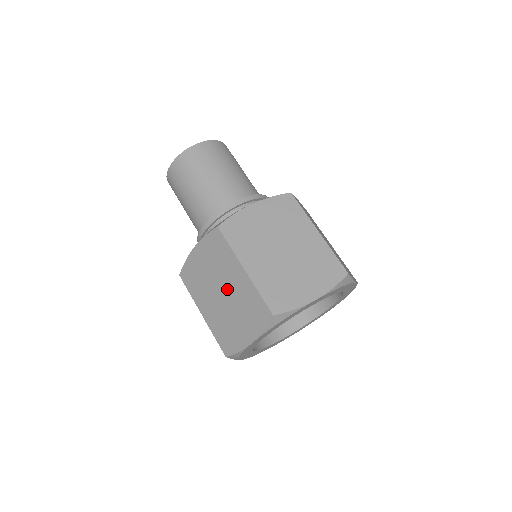
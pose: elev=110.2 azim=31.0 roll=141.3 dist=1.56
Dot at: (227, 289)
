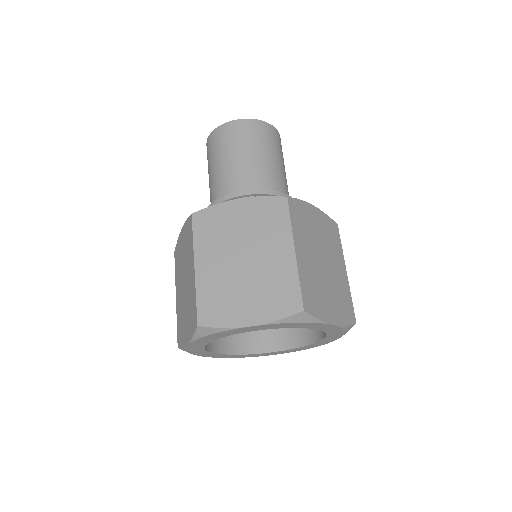
Dot at: (186, 281)
